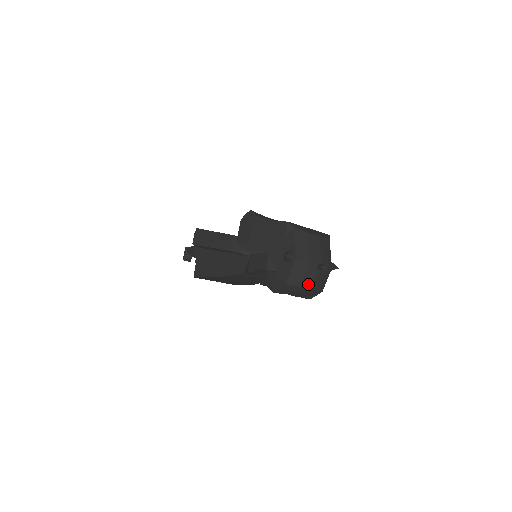
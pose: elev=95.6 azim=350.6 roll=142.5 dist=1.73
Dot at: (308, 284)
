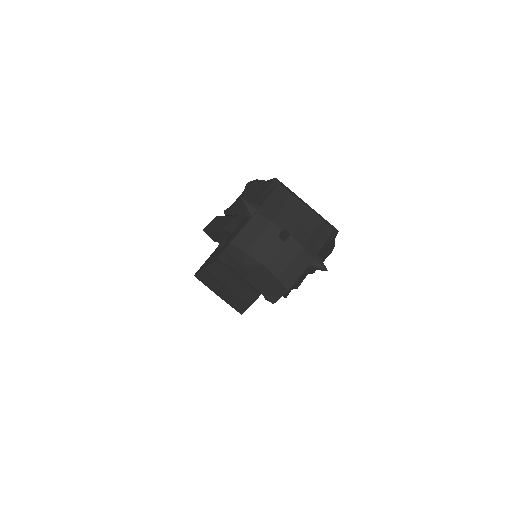
Dot at: (260, 255)
